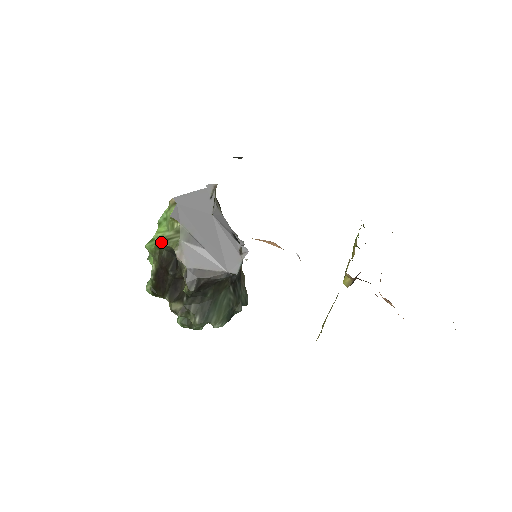
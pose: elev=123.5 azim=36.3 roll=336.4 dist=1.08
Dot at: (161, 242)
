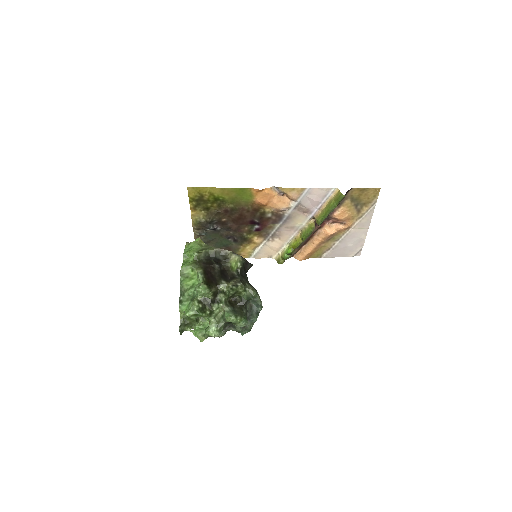
Dot at: (200, 251)
